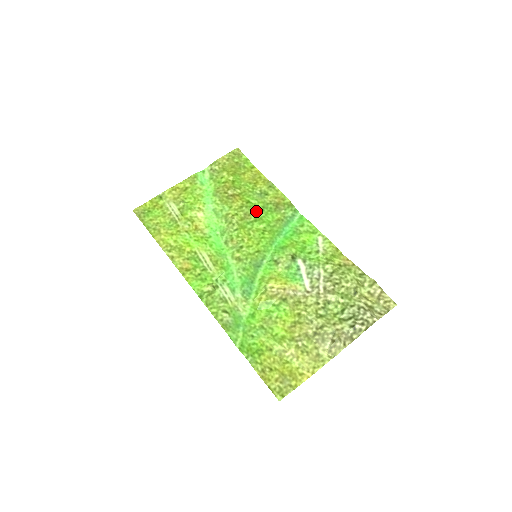
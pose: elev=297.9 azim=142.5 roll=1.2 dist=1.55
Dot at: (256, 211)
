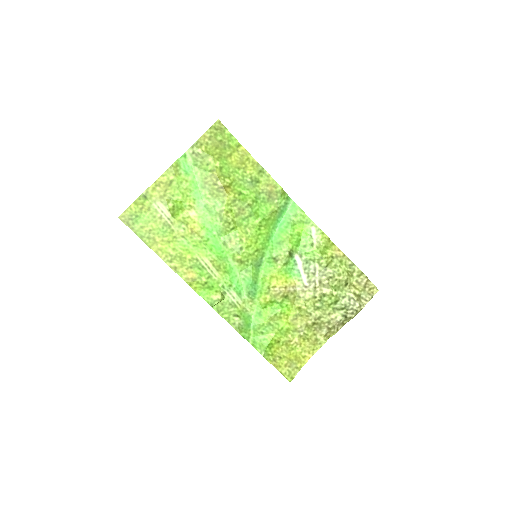
Dot at: (250, 204)
